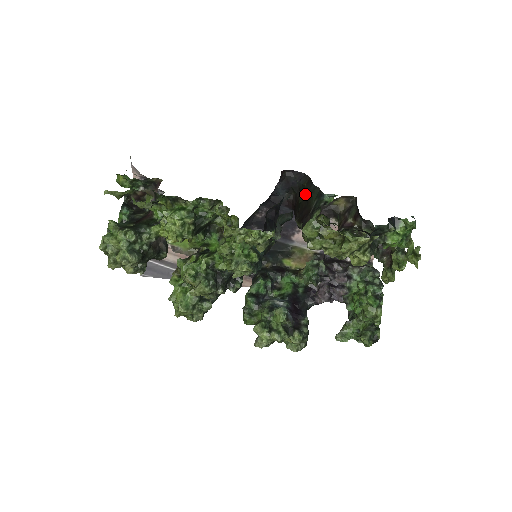
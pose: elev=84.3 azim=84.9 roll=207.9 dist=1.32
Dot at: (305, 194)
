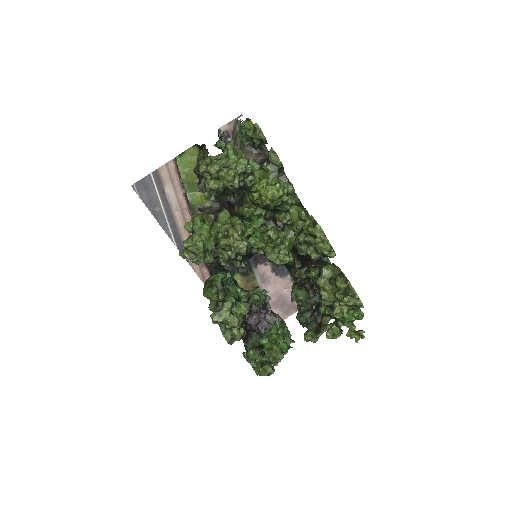
Dot at: occluded
